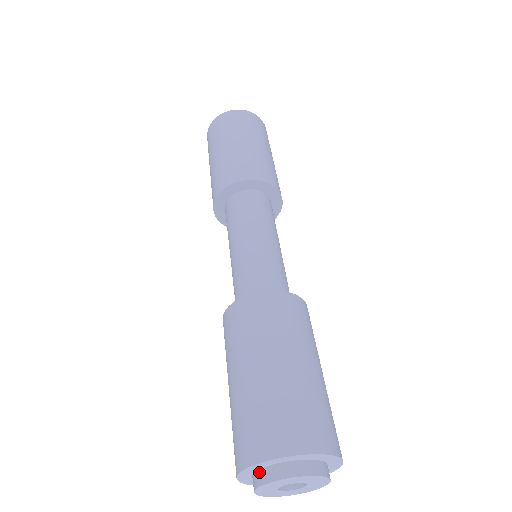
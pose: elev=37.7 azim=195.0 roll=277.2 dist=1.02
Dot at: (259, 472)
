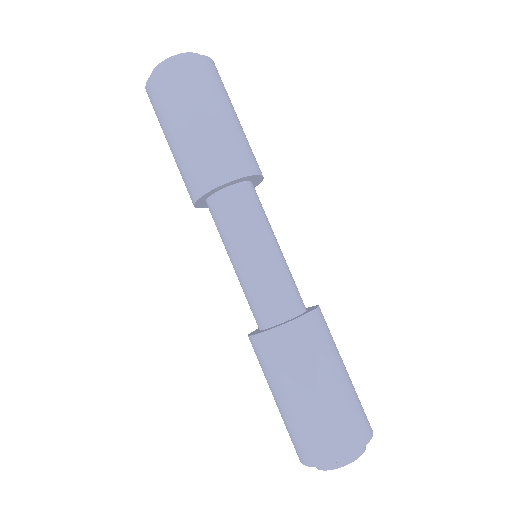
Dot at: occluded
